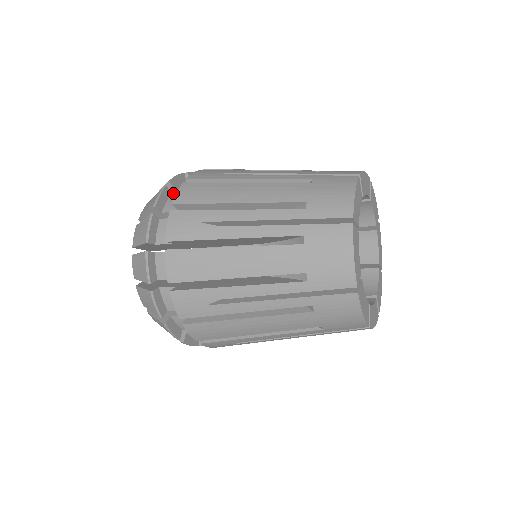
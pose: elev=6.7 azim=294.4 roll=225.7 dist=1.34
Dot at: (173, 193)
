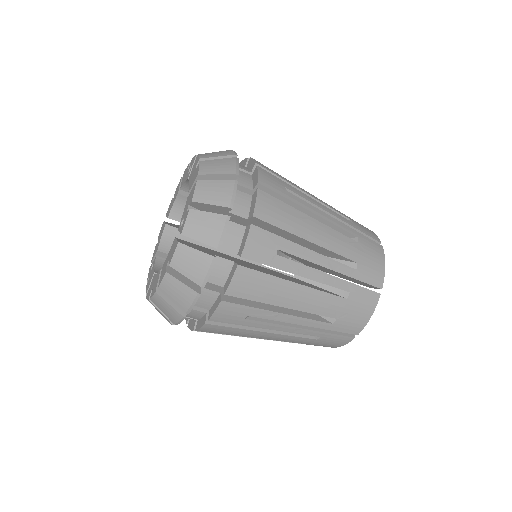
Dot at: occluded
